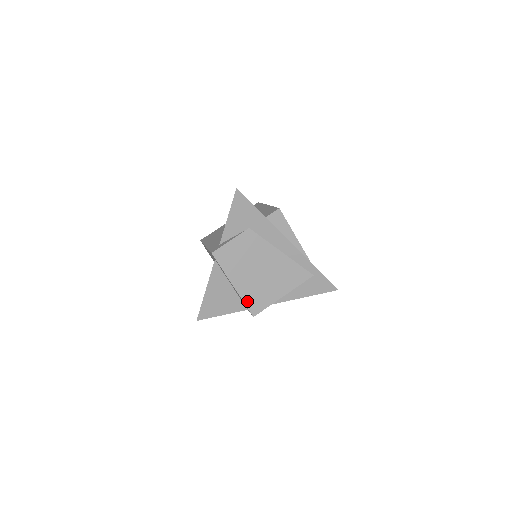
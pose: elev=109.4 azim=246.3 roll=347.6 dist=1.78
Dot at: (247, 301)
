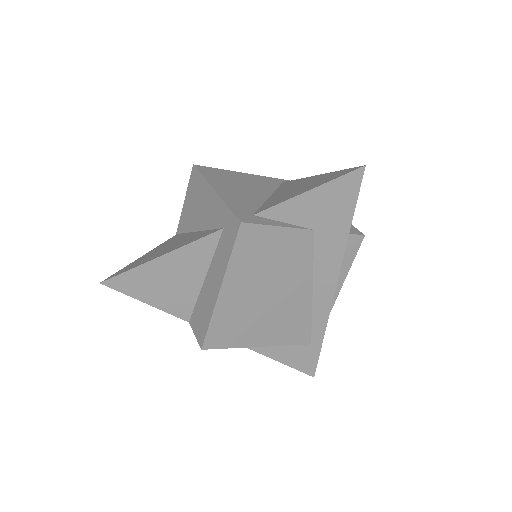
Dot at: (215, 323)
